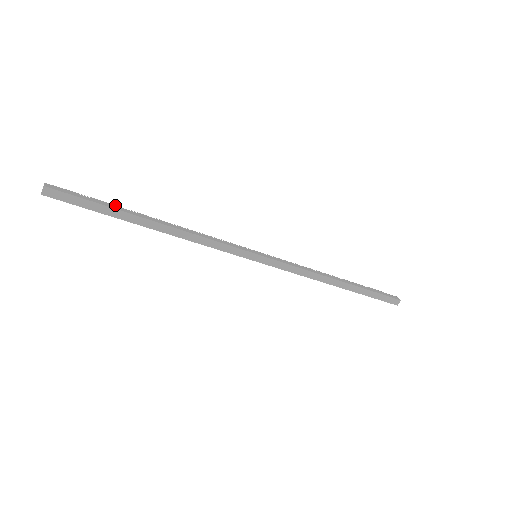
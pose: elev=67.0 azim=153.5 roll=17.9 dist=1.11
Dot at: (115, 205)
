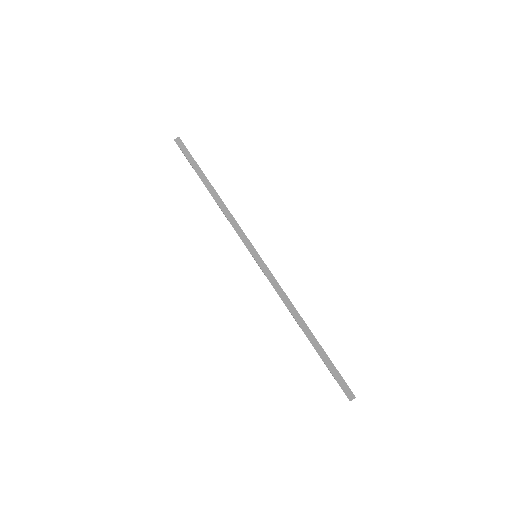
Dot at: occluded
